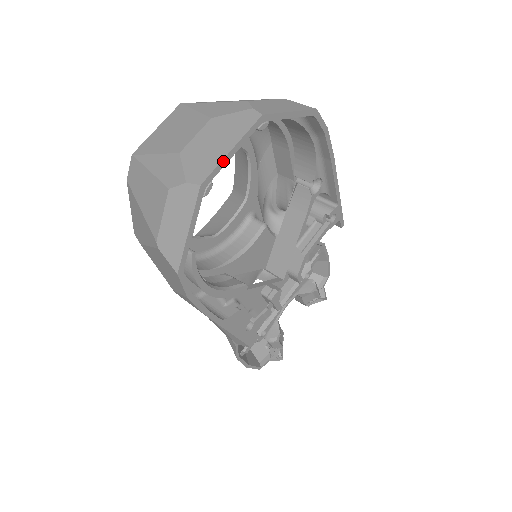
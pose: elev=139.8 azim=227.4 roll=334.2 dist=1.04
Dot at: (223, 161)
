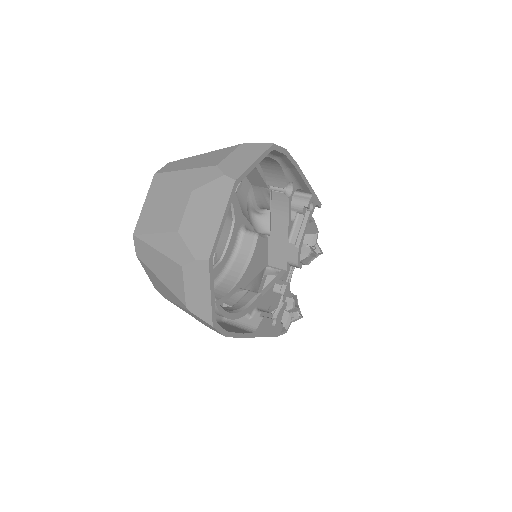
Dot at: (218, 233)
